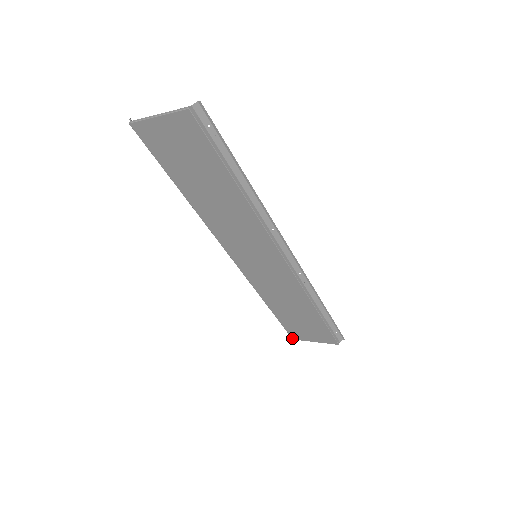
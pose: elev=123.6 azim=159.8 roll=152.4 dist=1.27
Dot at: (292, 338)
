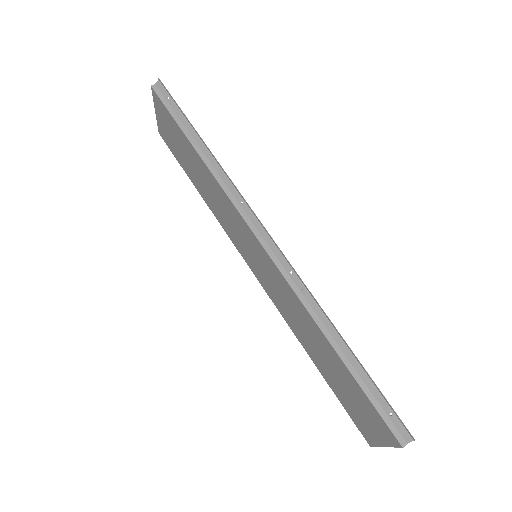
Dot at: (368, 442)
